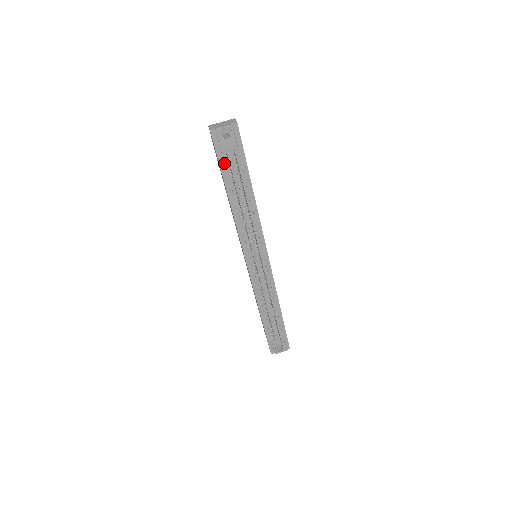
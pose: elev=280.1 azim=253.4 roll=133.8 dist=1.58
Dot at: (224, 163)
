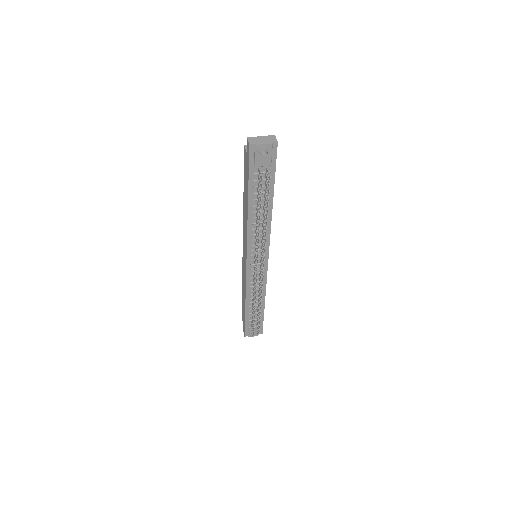
Dot at: (253, 176)
